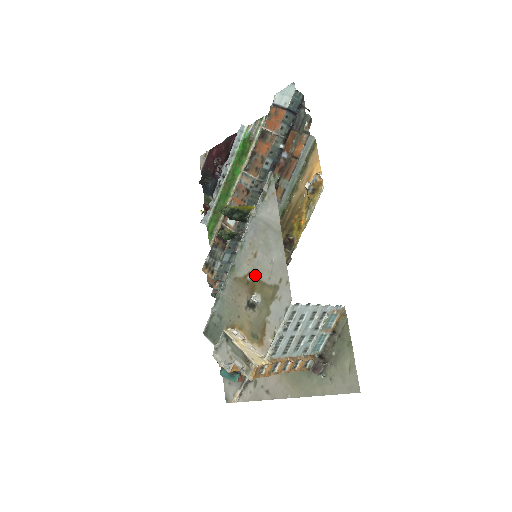
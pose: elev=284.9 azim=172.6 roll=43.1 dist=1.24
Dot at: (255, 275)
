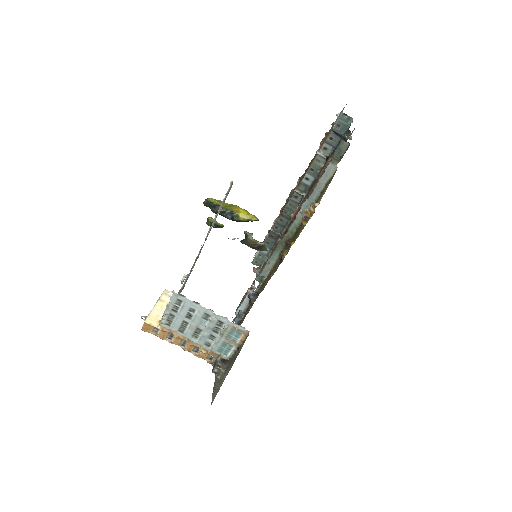
Dot at: occluded
